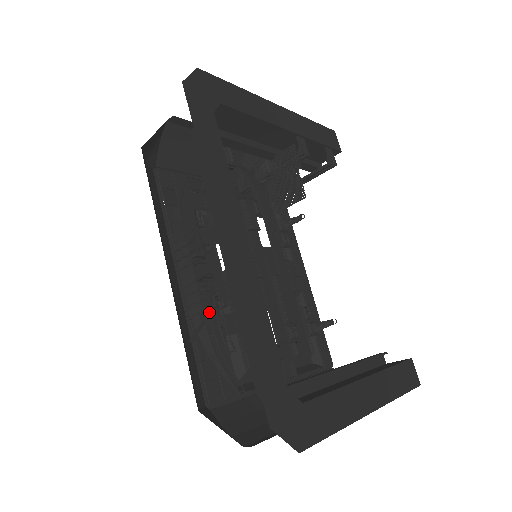
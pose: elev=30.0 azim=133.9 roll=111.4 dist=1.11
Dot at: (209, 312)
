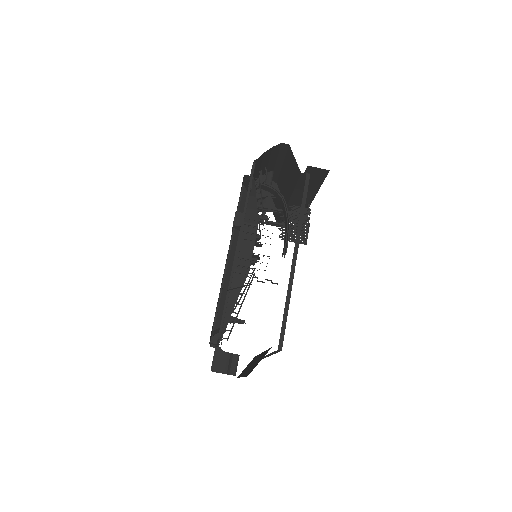
Dot at: occluded
